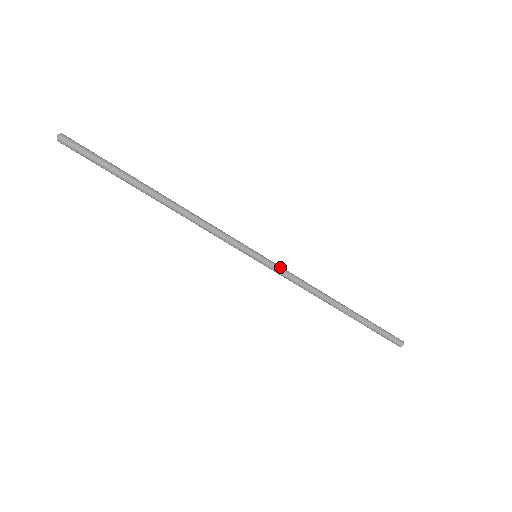
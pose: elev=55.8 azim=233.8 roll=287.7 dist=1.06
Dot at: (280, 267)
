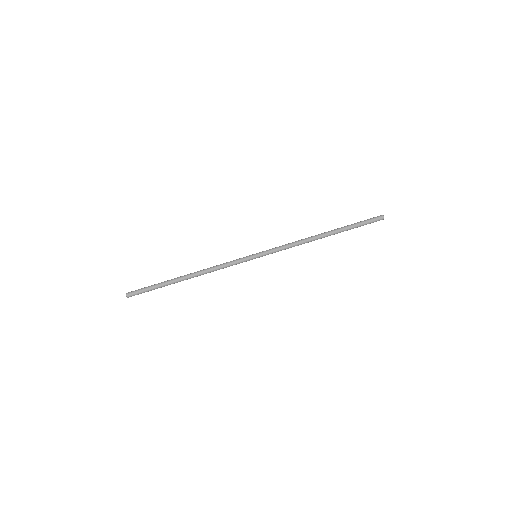
Dot at: (272, 249)
